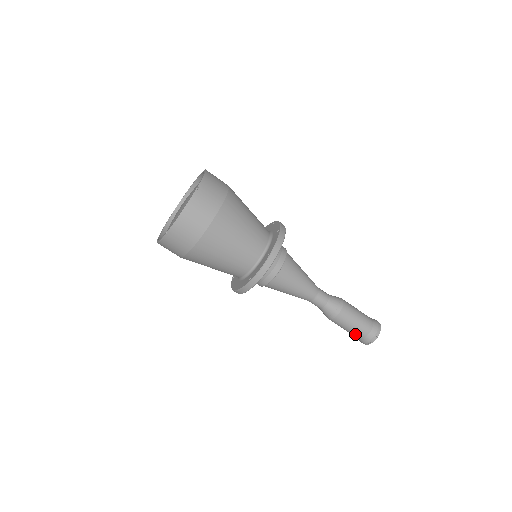
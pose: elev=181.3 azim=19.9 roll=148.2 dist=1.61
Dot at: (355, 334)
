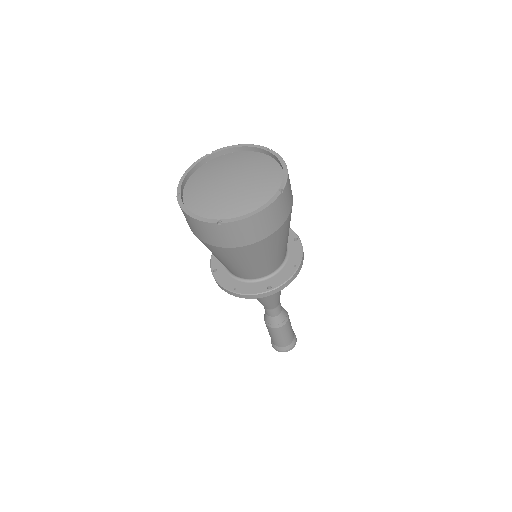
Dot at: occluded
